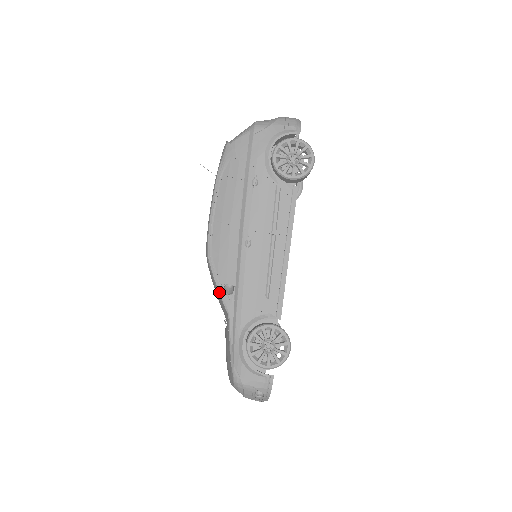
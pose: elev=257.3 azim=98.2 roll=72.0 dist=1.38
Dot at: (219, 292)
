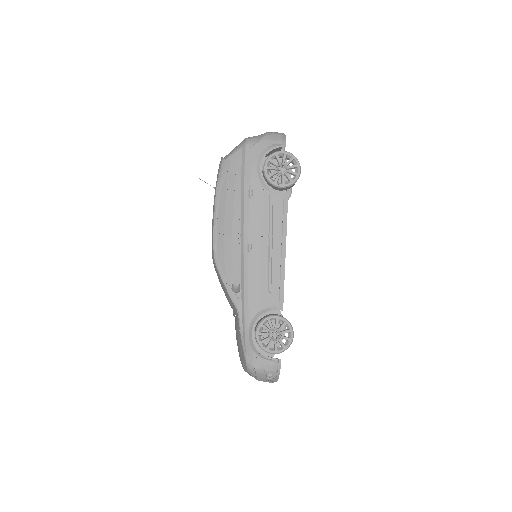
Dot at: (227, 291)
